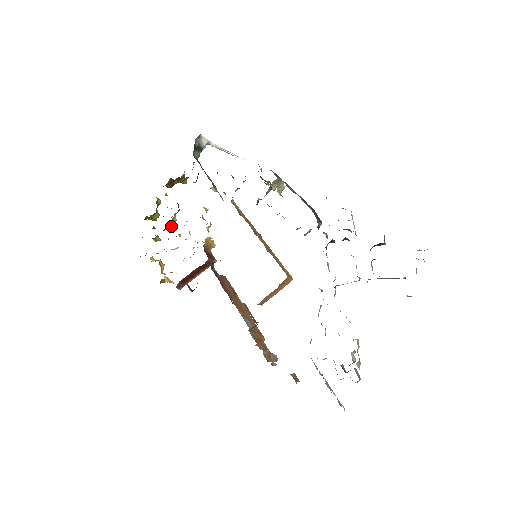
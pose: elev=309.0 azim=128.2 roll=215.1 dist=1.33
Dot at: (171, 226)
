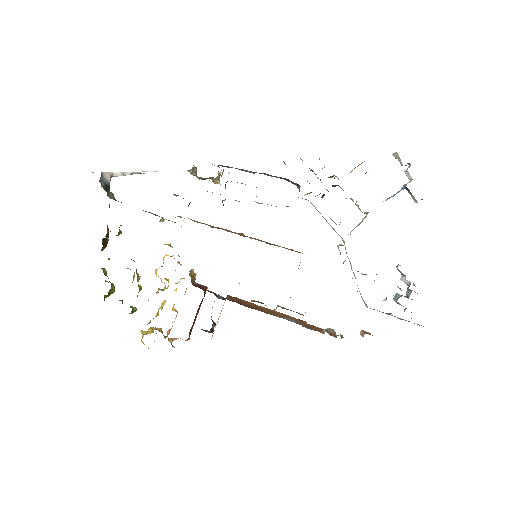
Dot at: (140, 287)
